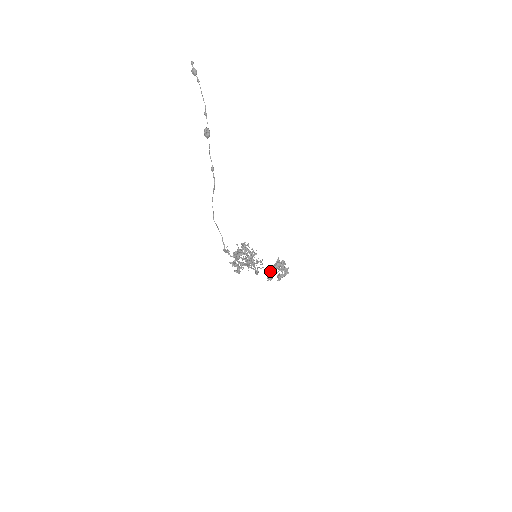
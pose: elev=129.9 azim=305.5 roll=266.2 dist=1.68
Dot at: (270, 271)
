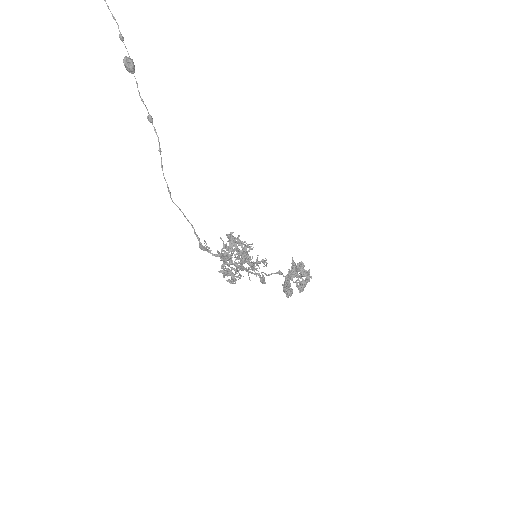
Dot at: (286, 282)
